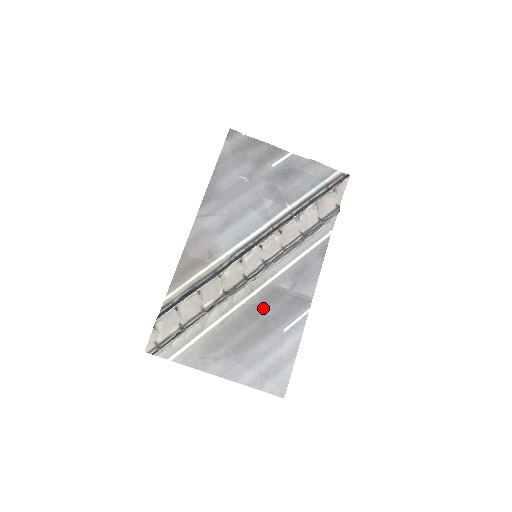
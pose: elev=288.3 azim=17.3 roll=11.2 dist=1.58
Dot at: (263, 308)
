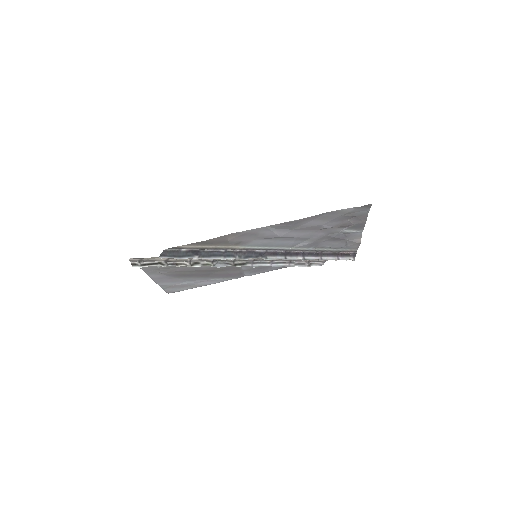
Dot at: (219, 270)
